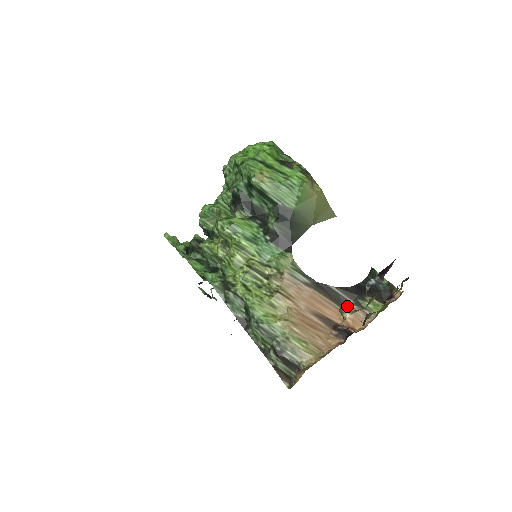
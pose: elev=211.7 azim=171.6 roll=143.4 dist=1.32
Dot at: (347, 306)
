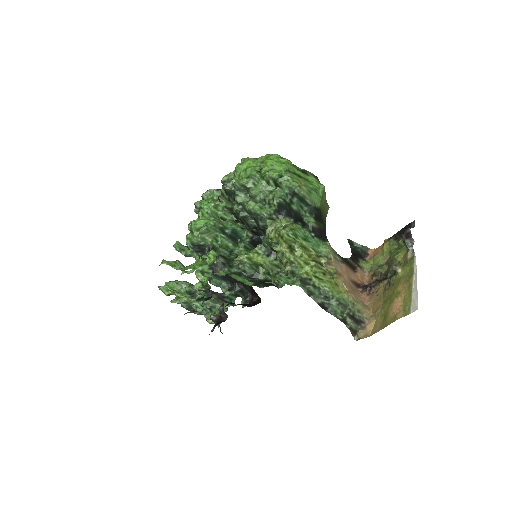
Dot at: (355, 269)
